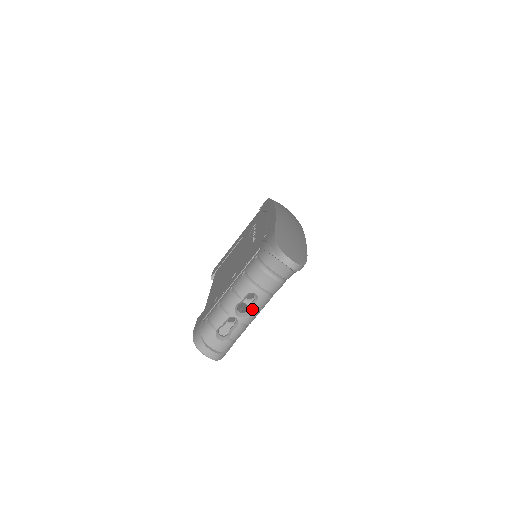
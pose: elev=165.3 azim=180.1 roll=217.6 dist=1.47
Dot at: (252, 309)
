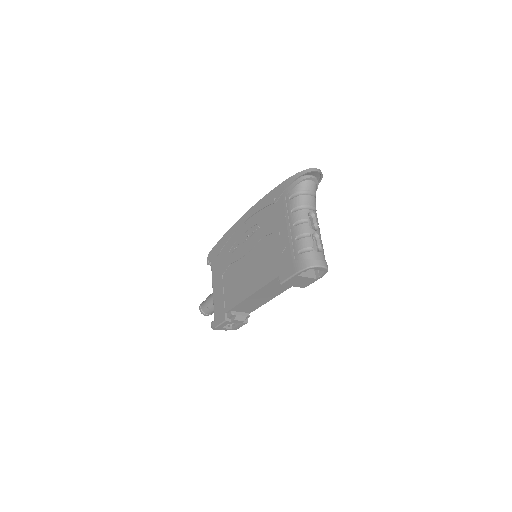
Dot at: (316, 224)
